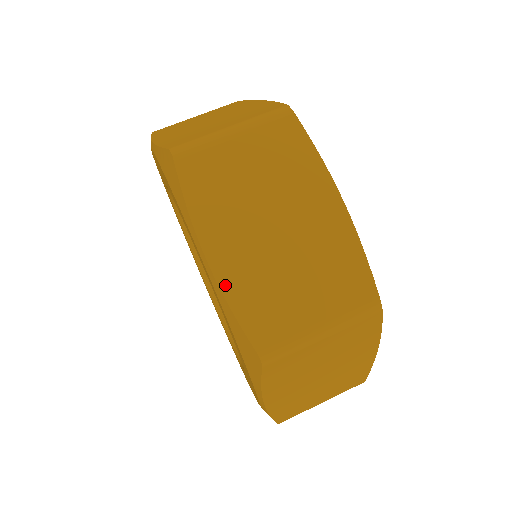
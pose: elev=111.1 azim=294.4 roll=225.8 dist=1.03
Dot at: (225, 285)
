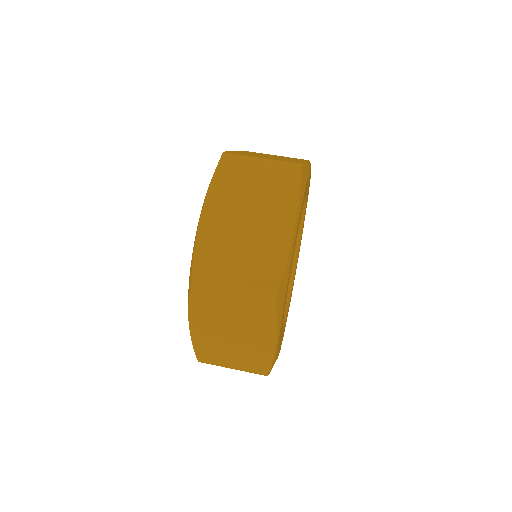
Dot at: (200, 234)
